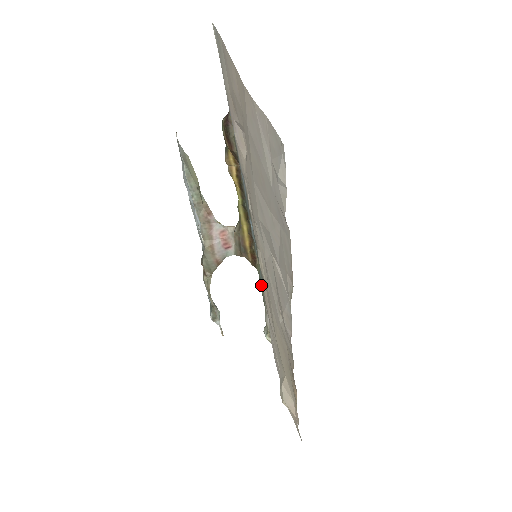
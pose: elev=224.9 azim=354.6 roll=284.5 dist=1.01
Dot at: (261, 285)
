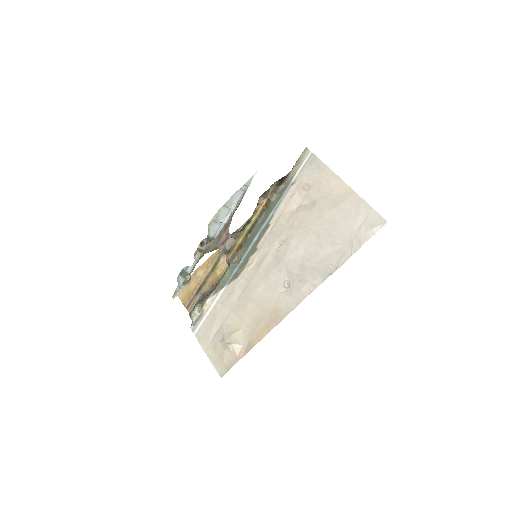
Dot at: (227, 275)
